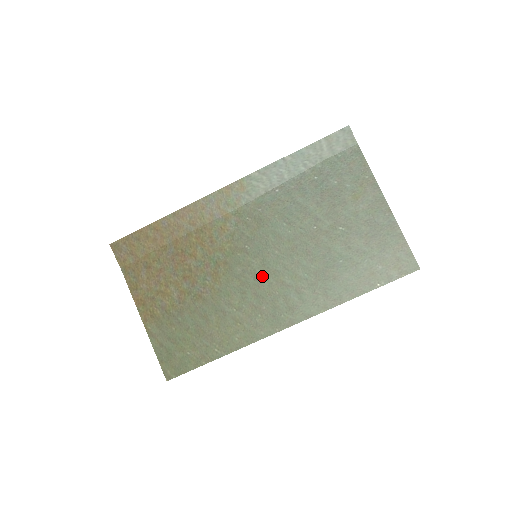
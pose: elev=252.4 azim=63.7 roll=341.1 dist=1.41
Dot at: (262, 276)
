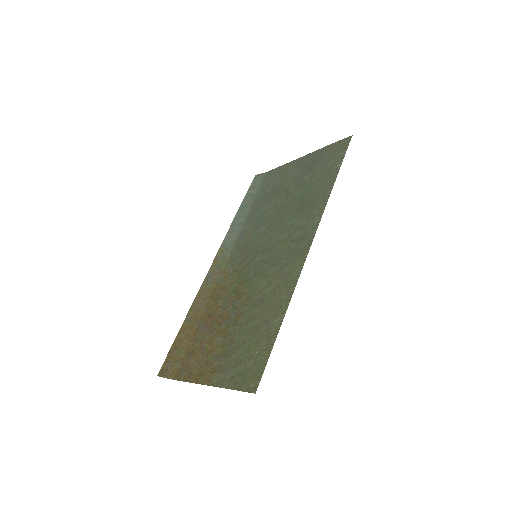
Dot at: (268, 256)
